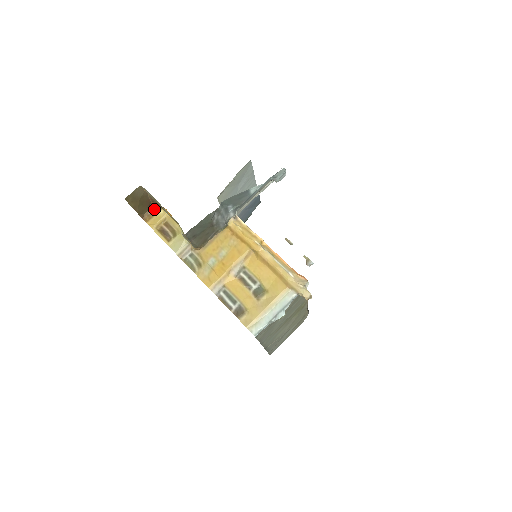
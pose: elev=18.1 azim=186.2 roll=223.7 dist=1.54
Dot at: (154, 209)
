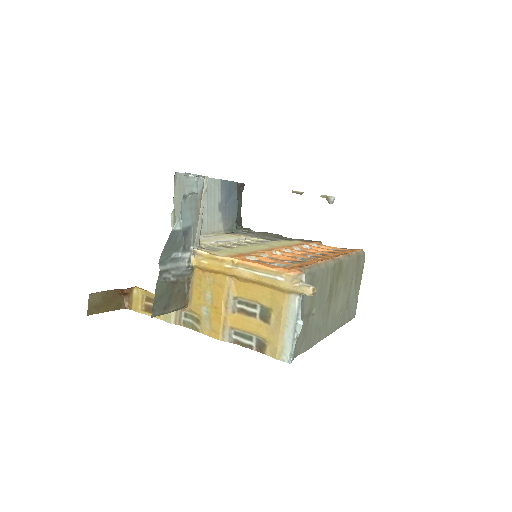
Dot at: (128, 293)
